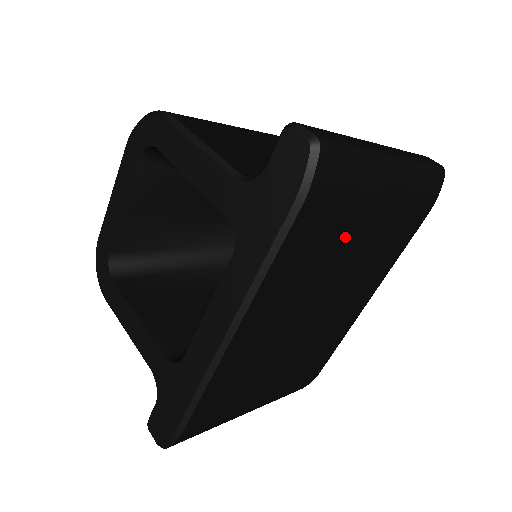
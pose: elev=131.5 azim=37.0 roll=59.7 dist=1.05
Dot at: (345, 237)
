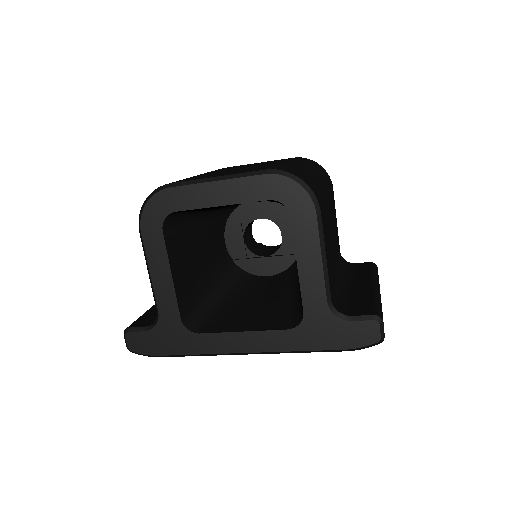
Dot at: occluded
